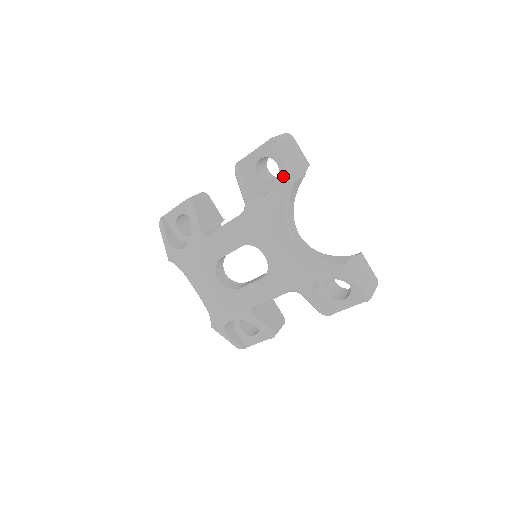
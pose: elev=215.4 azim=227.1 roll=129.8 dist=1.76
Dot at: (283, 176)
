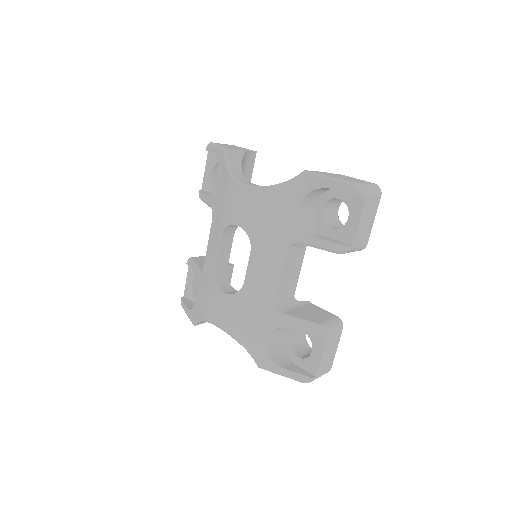
Dot at: (218, 155)
